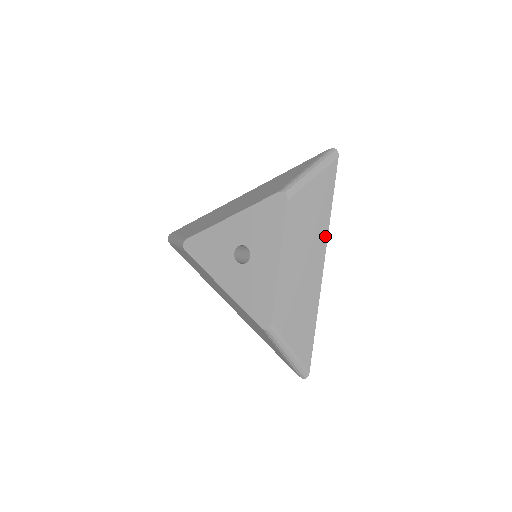
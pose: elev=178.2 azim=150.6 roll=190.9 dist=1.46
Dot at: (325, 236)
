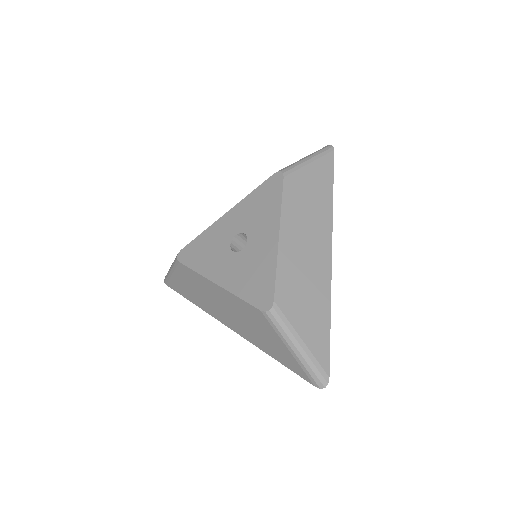
Dot at: (329, 219)
